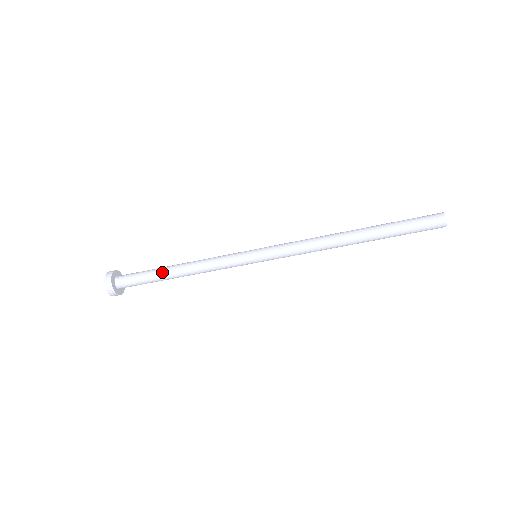
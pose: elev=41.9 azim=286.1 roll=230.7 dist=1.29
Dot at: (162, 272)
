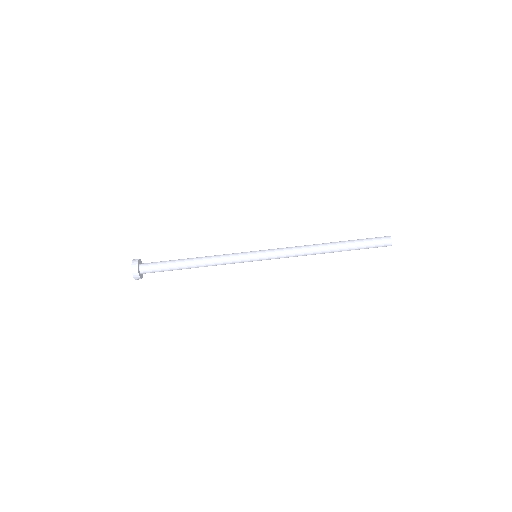
Dot at: (181, 263)
